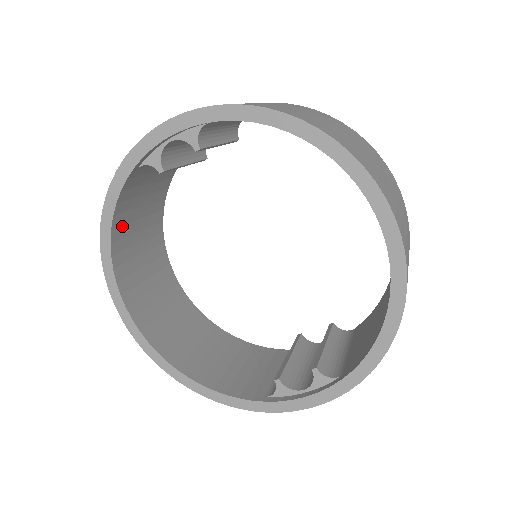
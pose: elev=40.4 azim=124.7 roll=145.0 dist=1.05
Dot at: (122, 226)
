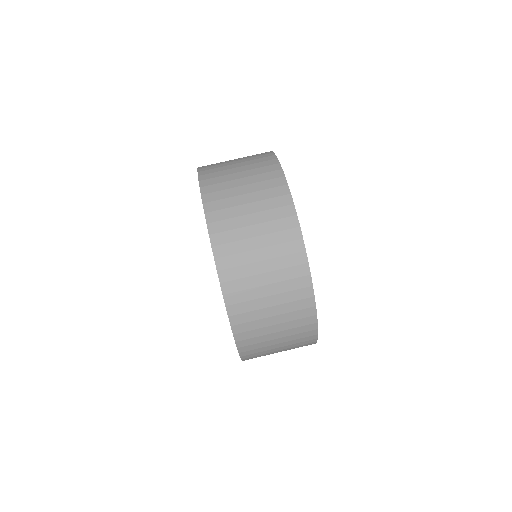
Dot at: occluded
